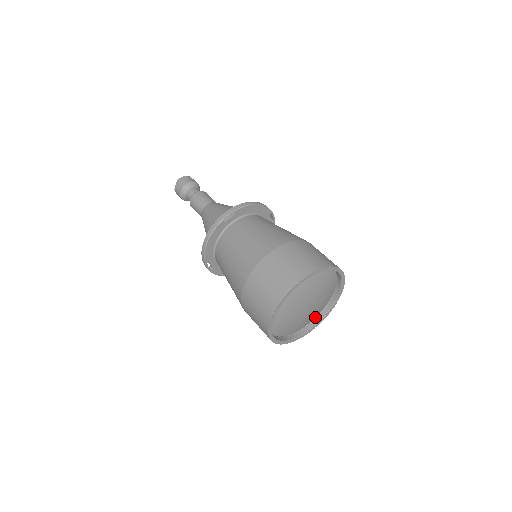
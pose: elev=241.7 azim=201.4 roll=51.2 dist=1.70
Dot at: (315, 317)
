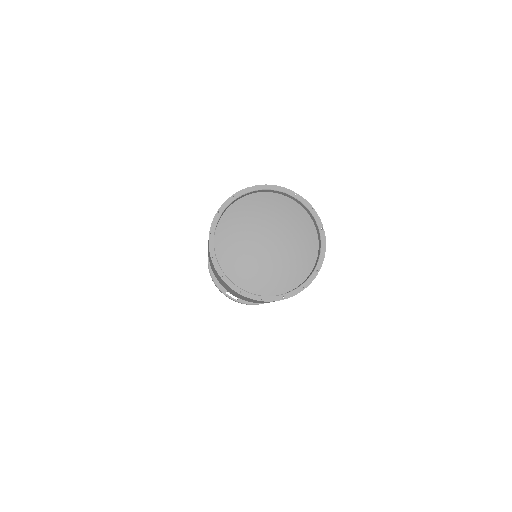
Dot at: occluded
